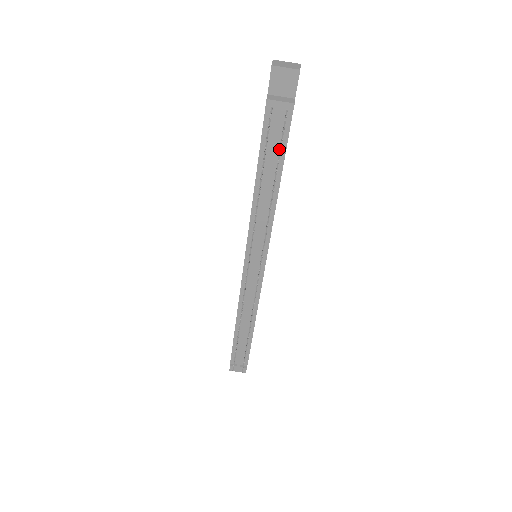
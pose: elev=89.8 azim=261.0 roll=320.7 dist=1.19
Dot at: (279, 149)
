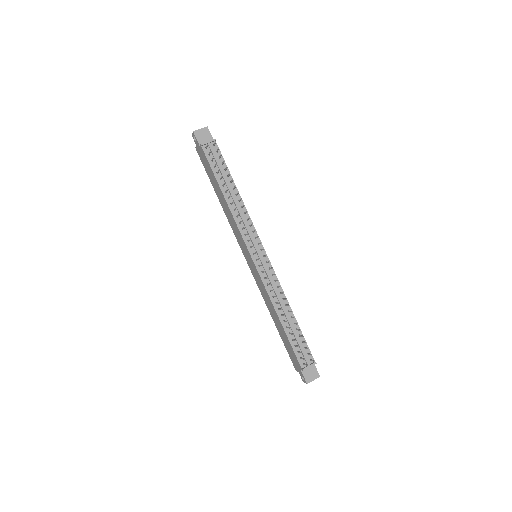
Dot at: (223, 168)
